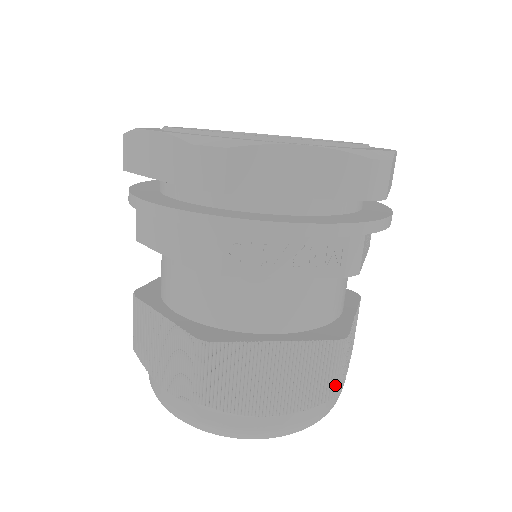
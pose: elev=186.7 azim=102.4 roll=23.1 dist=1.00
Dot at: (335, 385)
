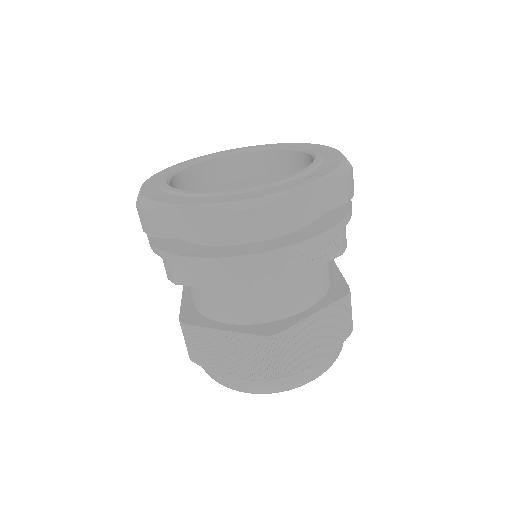
Dot at: (351, 323)
